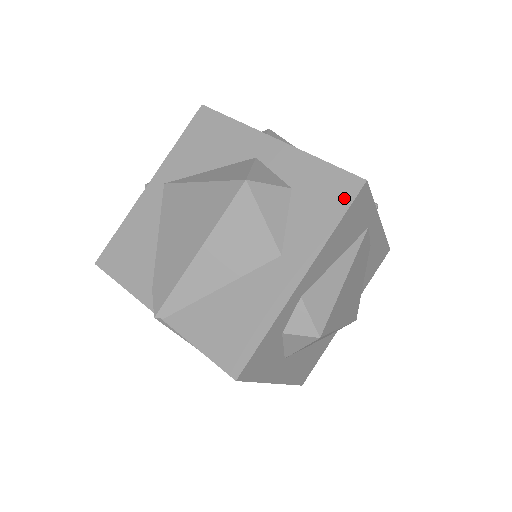
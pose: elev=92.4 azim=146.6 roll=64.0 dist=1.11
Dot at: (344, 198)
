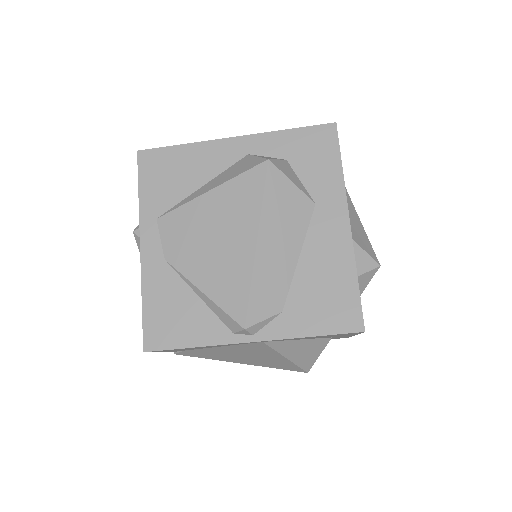
Dot at: occluded
